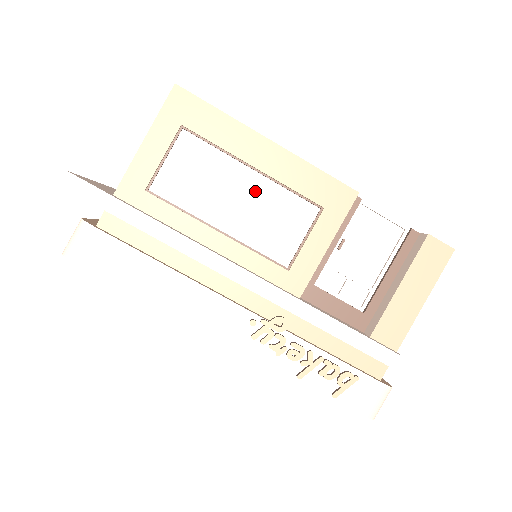
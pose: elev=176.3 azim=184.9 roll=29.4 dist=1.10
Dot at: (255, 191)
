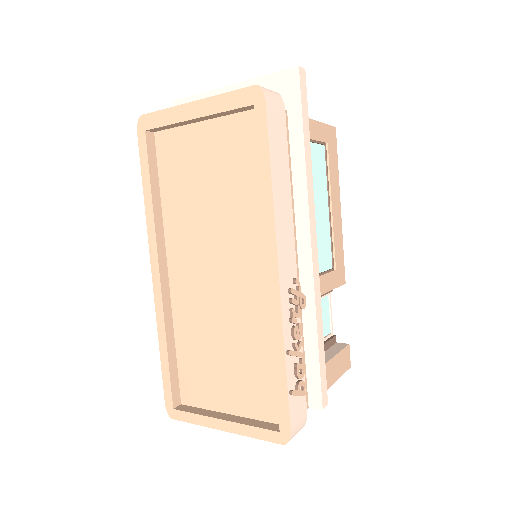
Dot at: (324, 218)
